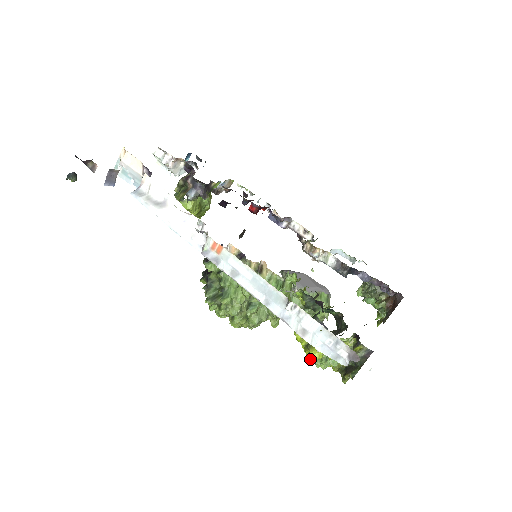
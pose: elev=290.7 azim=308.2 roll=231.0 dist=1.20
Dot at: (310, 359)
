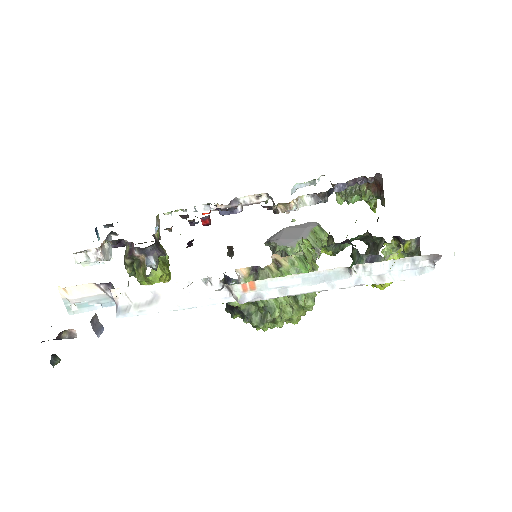
Dot at: (384, 288)
